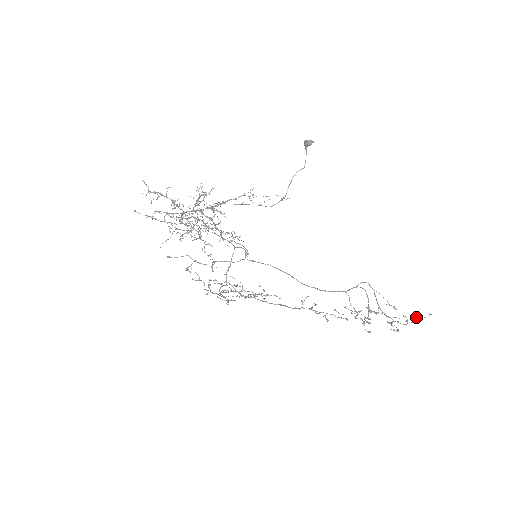
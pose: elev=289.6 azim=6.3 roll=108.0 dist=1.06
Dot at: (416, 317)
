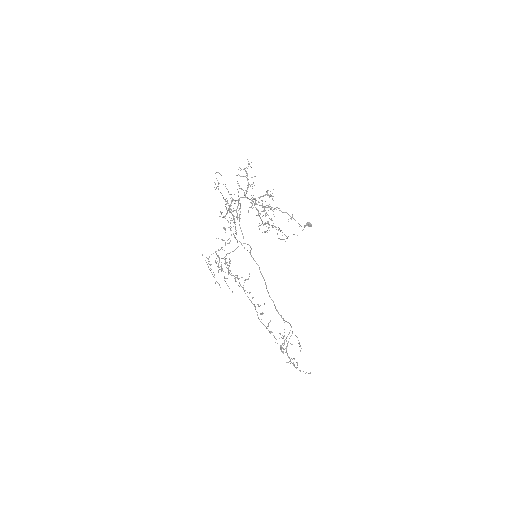
Dot at: occluded
